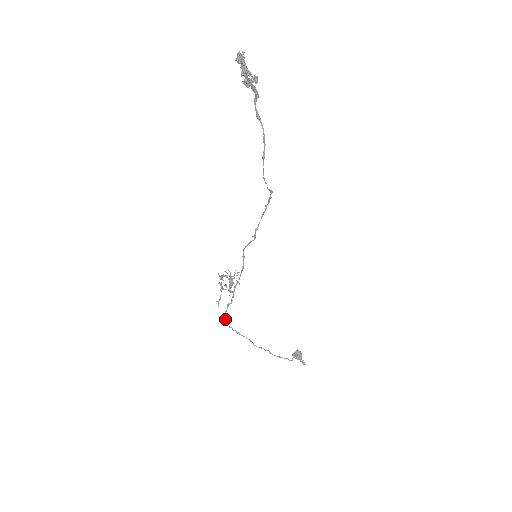
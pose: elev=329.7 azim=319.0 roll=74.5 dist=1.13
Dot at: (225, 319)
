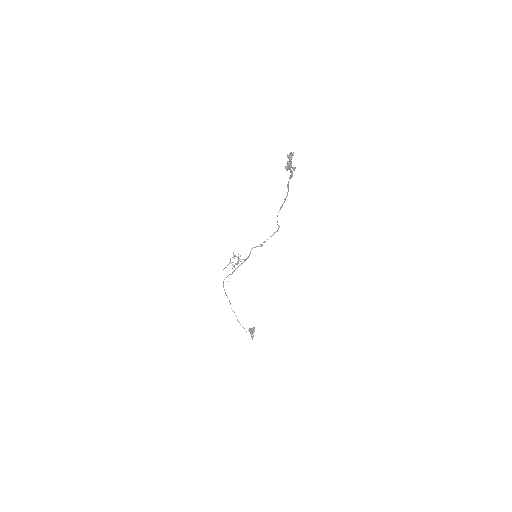
Dot at: occluded
